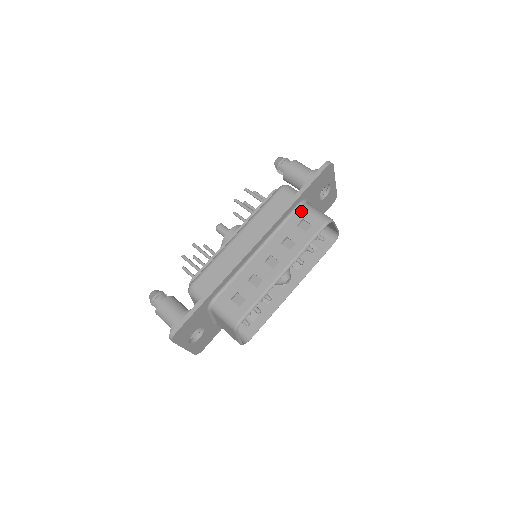
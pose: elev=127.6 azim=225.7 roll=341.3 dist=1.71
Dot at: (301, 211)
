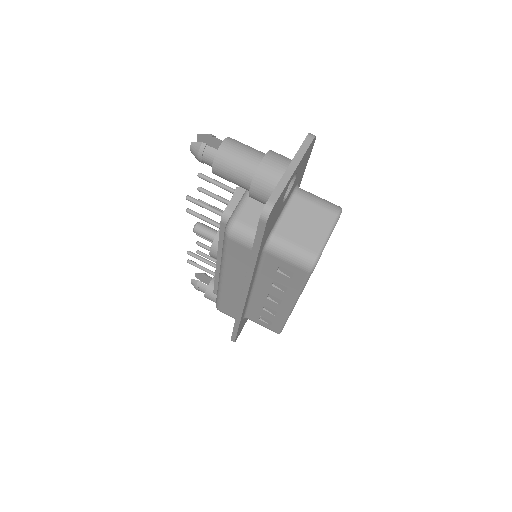
Dot at: (271, 257)
